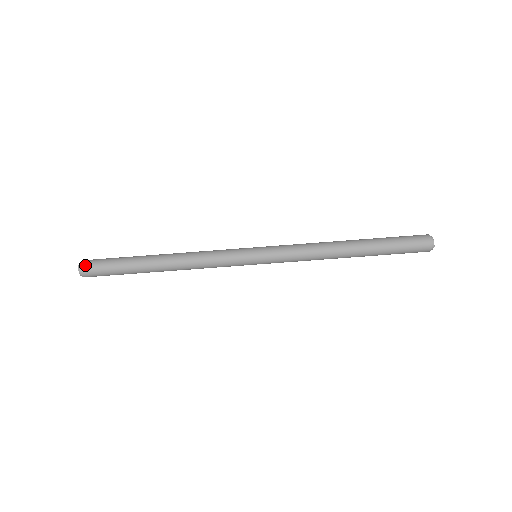
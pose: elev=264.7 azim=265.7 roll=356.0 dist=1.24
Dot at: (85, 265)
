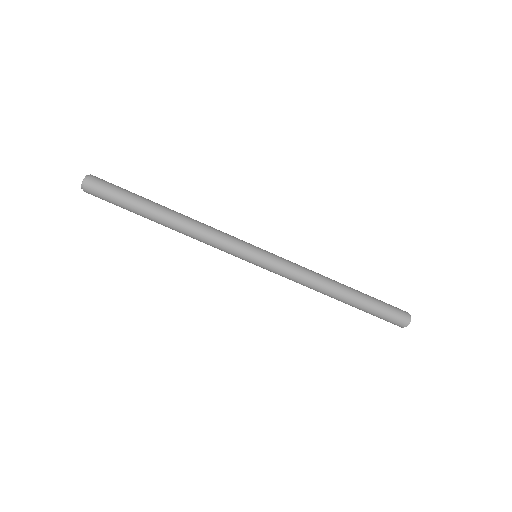
Dot at: (90, 183)
